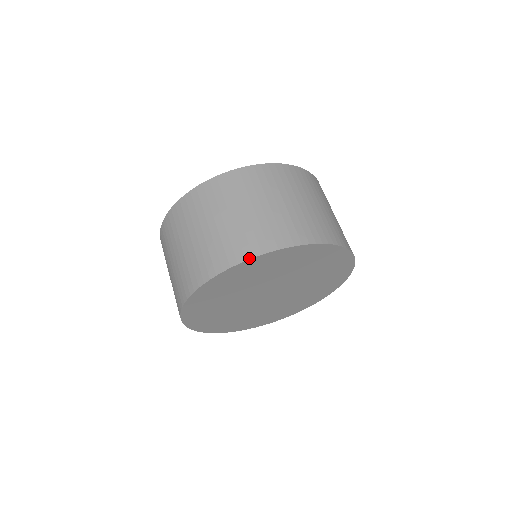
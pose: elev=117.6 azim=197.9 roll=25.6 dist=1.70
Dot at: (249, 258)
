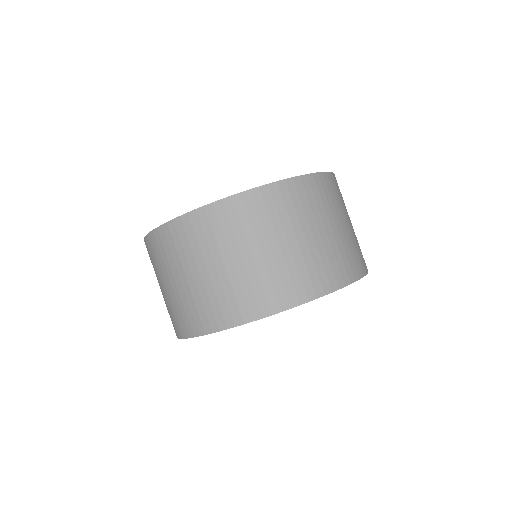
Dot at: (285, 309)
